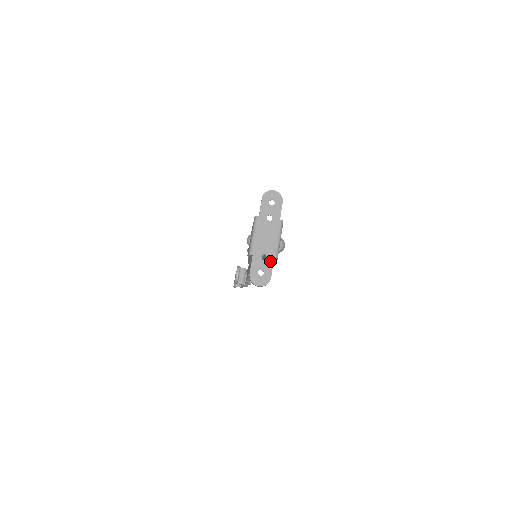
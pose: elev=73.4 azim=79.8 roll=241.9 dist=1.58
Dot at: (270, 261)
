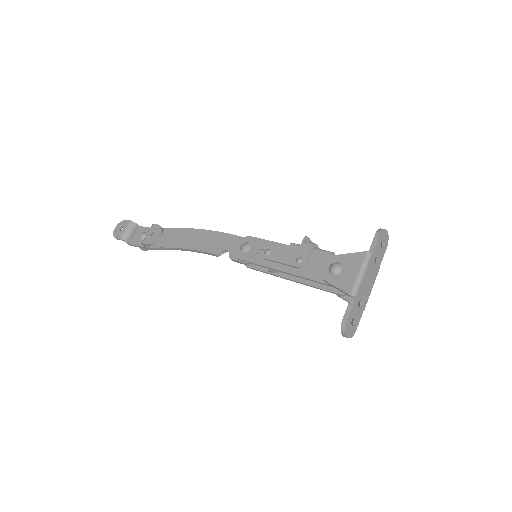
Dot at: (362, 311)
